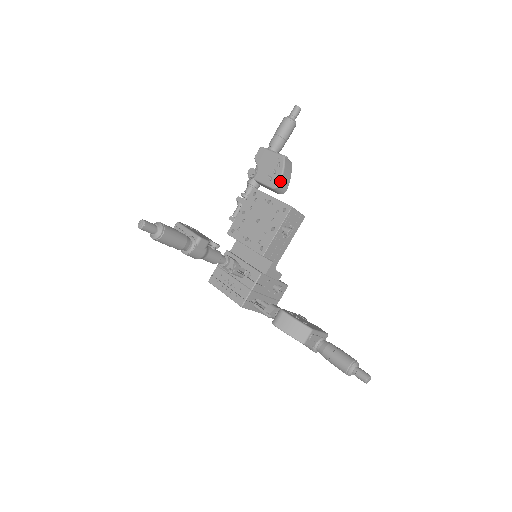
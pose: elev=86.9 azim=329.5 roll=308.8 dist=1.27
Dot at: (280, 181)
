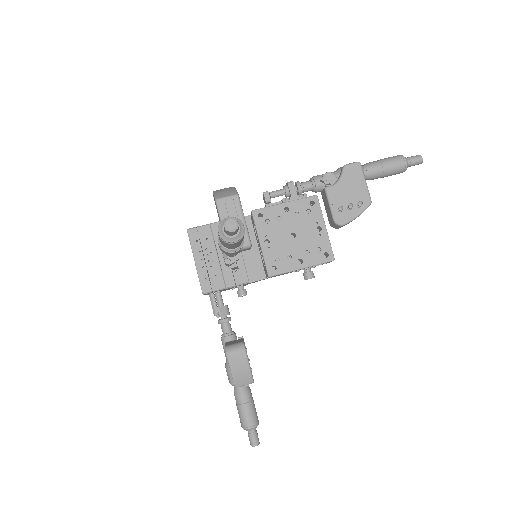
Dot at: (347, 223)
